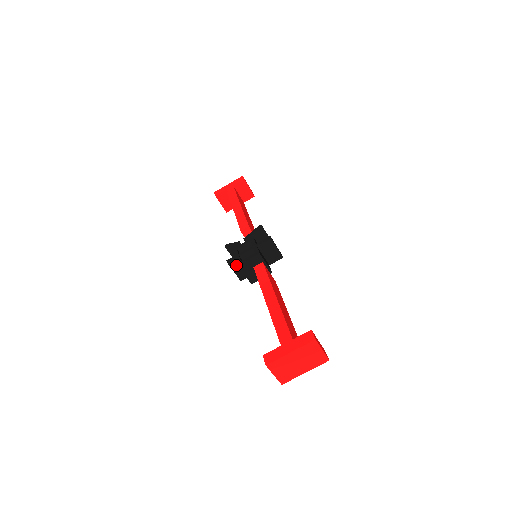
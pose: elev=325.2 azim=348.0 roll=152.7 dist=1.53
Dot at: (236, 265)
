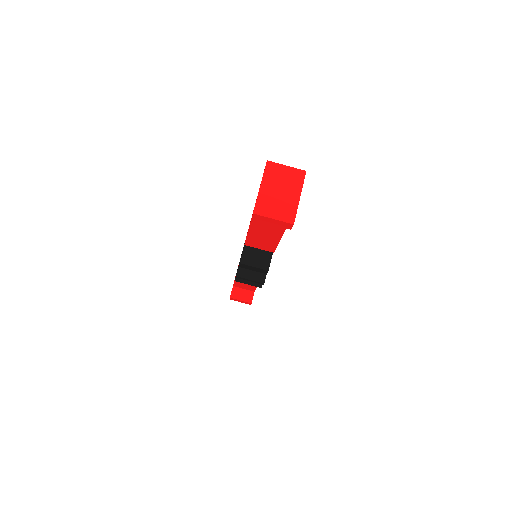
Dot at: (245, 273)
